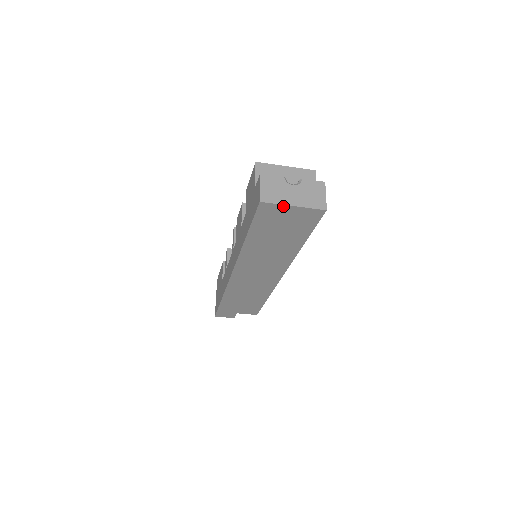
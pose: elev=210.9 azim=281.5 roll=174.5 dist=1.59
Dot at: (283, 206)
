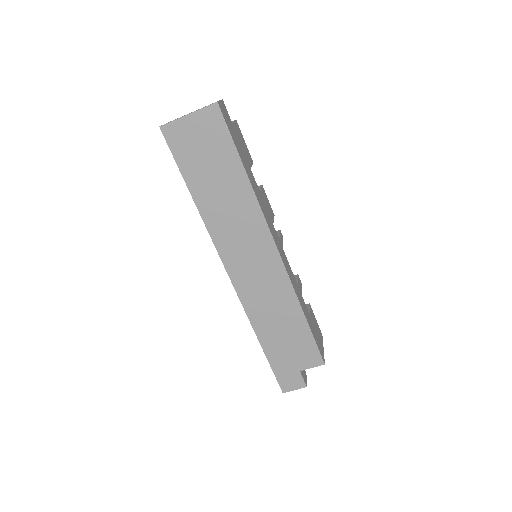
Dot at: (180, 121)
